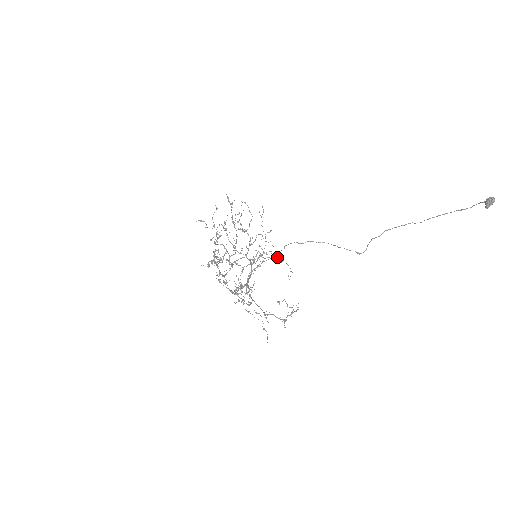
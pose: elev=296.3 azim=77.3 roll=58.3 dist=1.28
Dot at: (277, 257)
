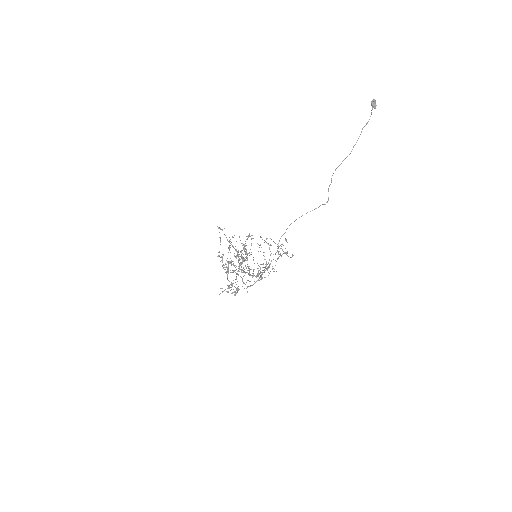
Dot at: (270, 245)
